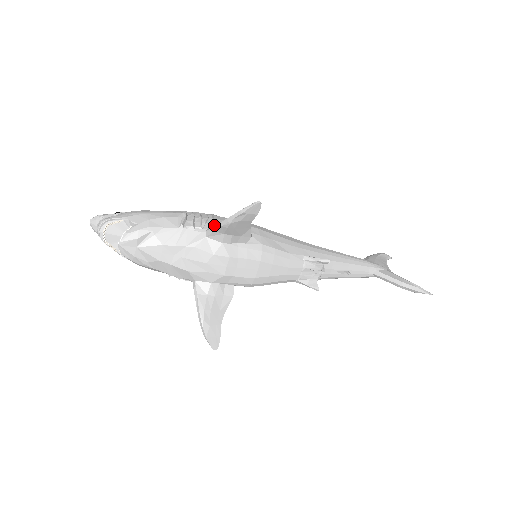
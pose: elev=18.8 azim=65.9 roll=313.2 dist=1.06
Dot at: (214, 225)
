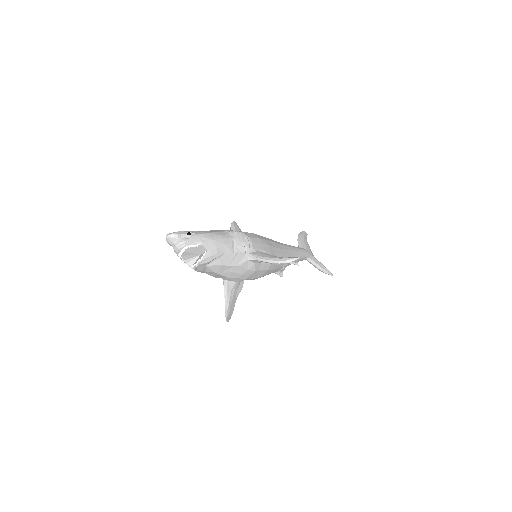
Dot at: (252, 250)
